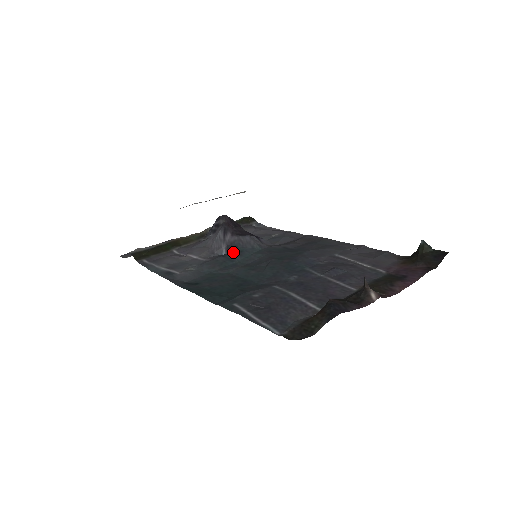
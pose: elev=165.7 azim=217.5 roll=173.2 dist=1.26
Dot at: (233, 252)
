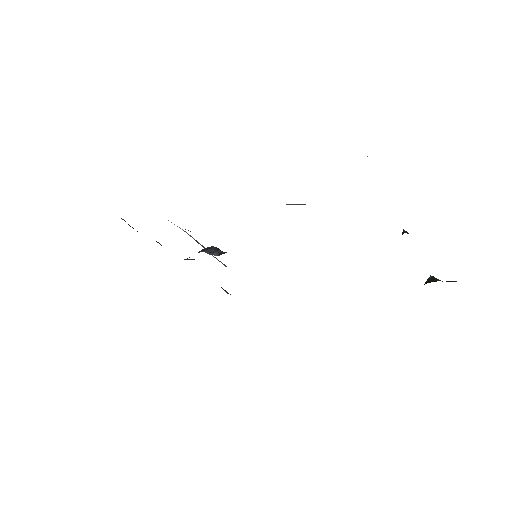
Dot at: occluded
